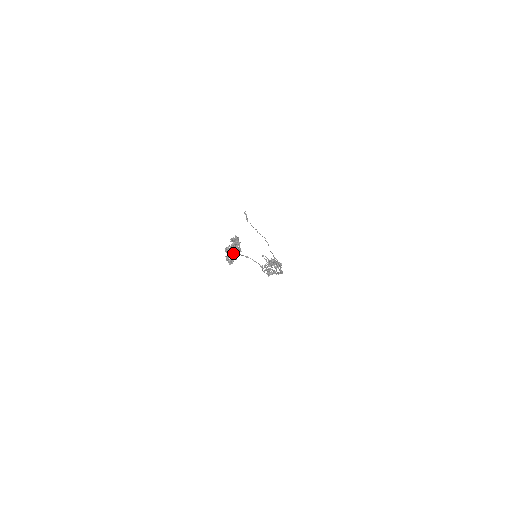
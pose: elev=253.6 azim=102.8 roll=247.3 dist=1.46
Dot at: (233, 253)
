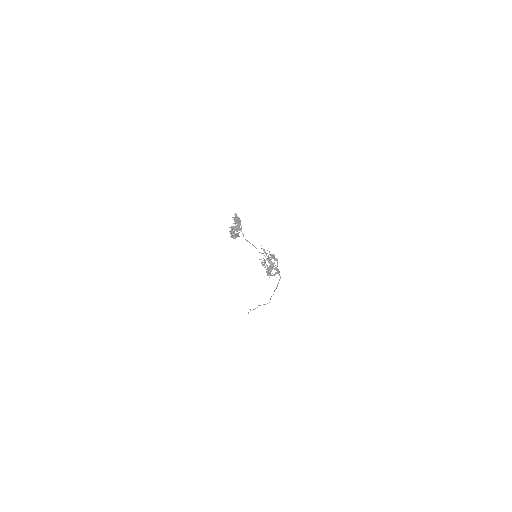
Dot at: occluded
